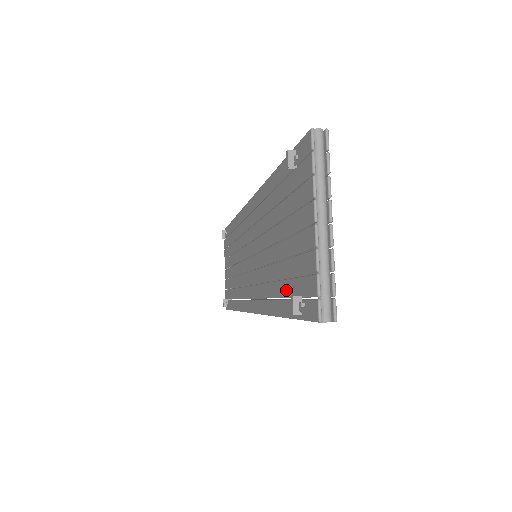
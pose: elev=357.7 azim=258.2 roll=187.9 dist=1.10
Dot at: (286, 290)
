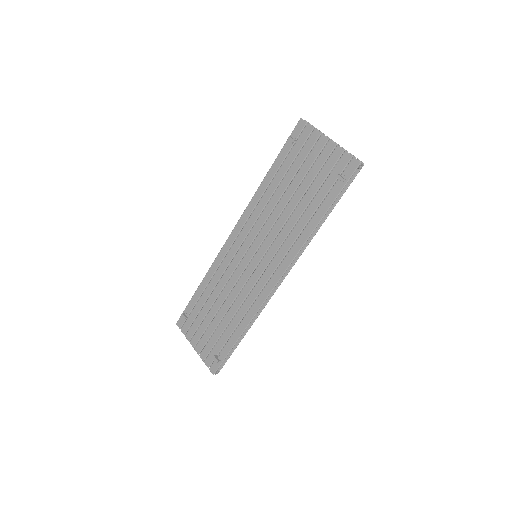
Dot at: (320, 197)
